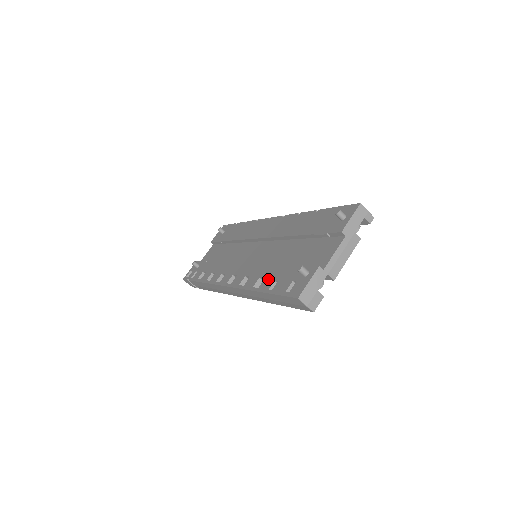
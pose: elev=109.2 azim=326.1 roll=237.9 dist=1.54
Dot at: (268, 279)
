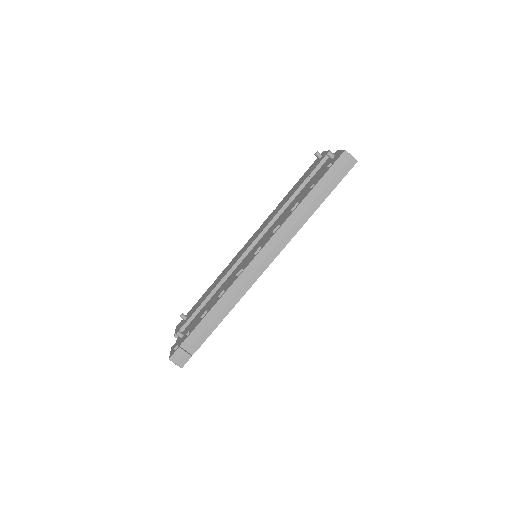
Dot at: (302, 196)
